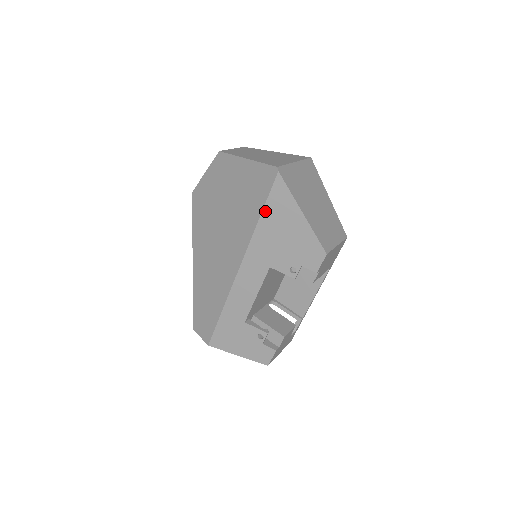
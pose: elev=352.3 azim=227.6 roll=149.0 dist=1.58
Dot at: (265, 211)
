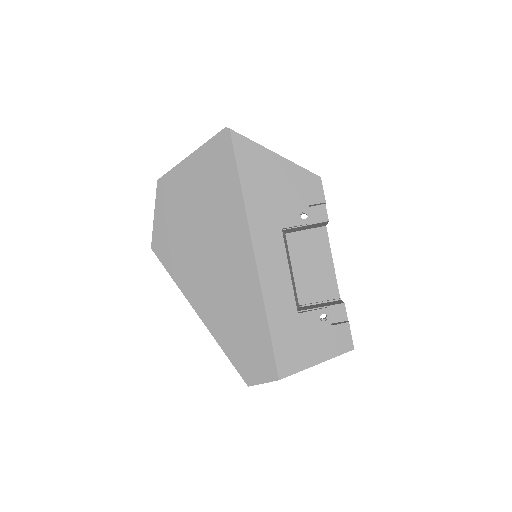
Dot at: (241, 174)
